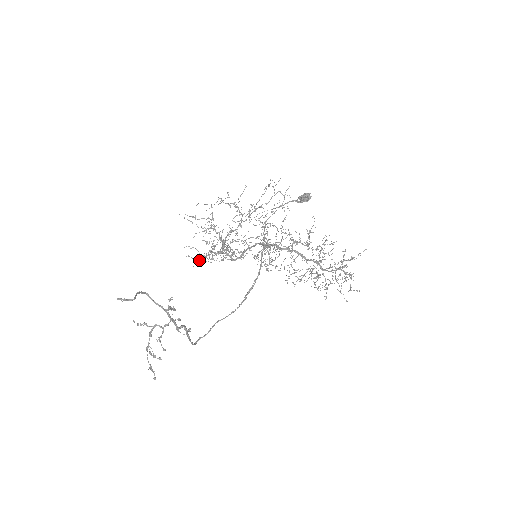
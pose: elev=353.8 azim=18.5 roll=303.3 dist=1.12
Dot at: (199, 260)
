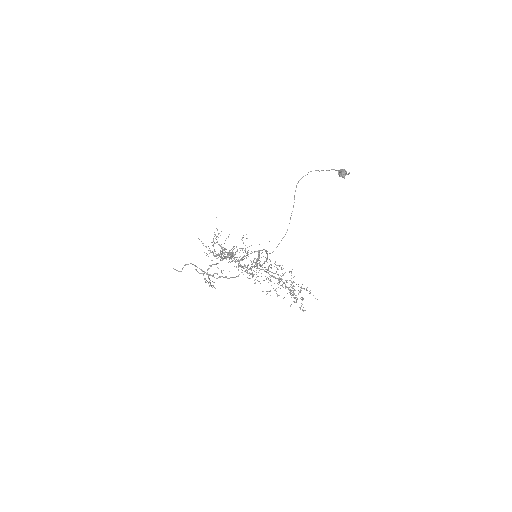
Dot at: (218, 254)
